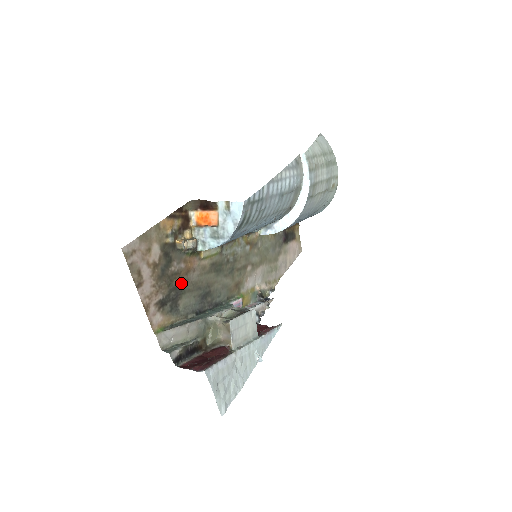
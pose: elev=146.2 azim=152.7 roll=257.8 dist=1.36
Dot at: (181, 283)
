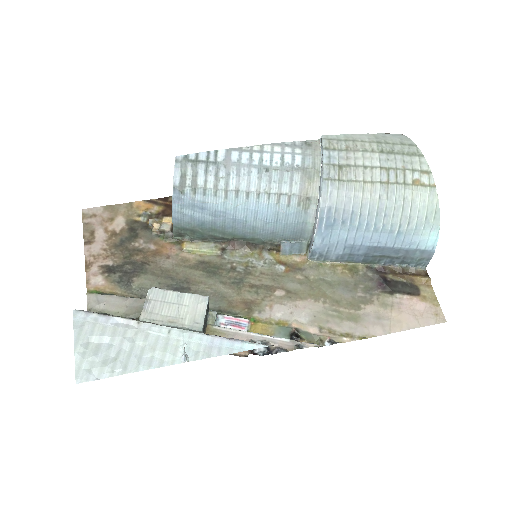
Dot at: (144, 262)
